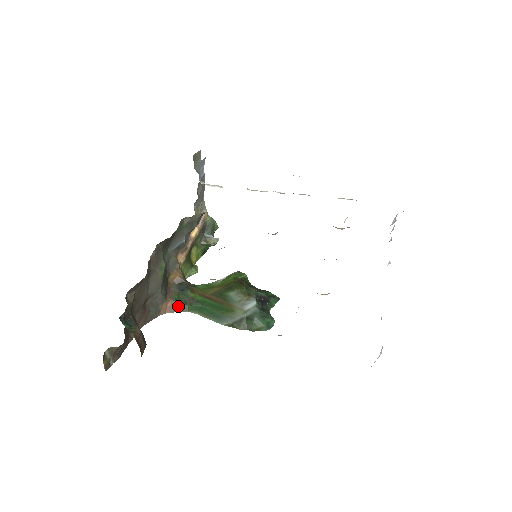
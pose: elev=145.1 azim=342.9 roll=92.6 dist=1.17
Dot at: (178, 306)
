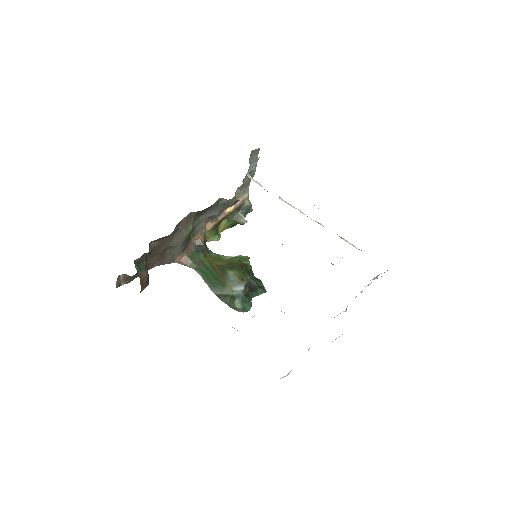
Dot at: (189, 262)
